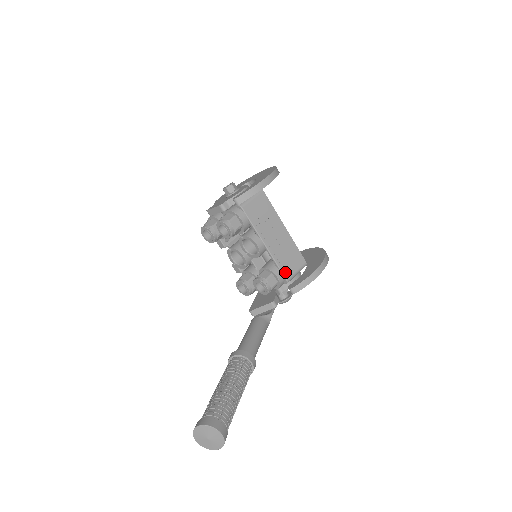
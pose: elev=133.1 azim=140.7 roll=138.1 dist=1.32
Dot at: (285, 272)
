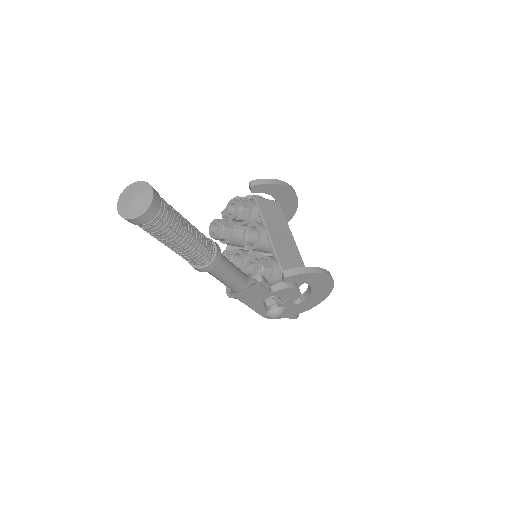
Dot at: (282, 264)
